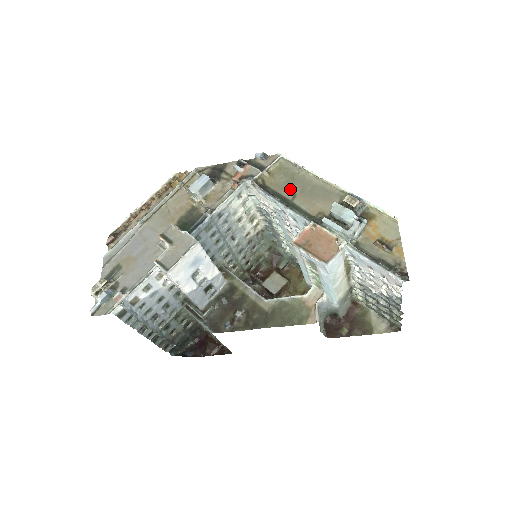
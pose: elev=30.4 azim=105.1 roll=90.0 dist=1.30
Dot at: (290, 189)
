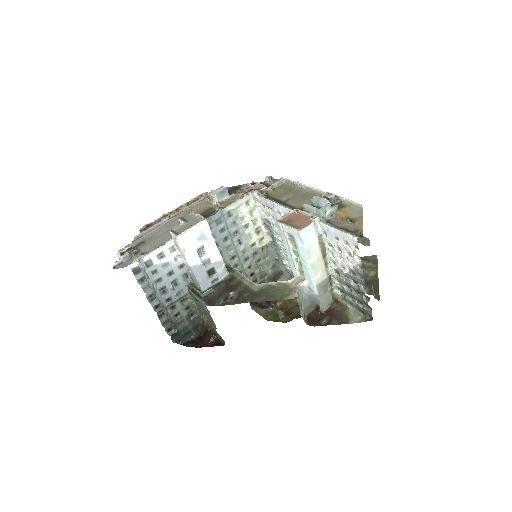
Dot at: (286, 196)
